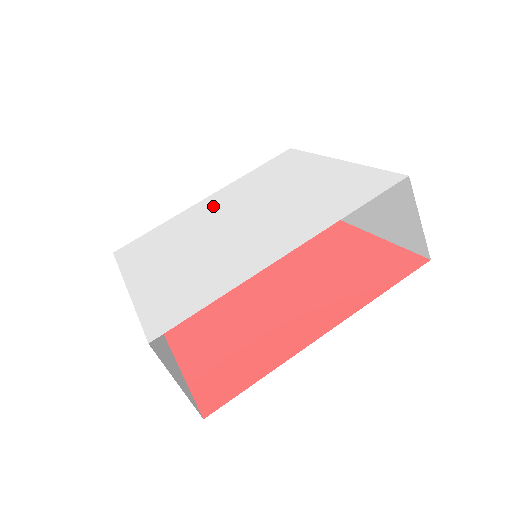
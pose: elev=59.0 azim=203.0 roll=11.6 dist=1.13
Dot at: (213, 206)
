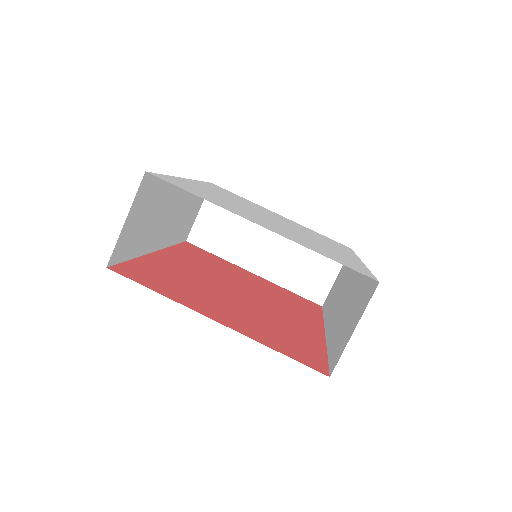
Dot at: (216, 192)
